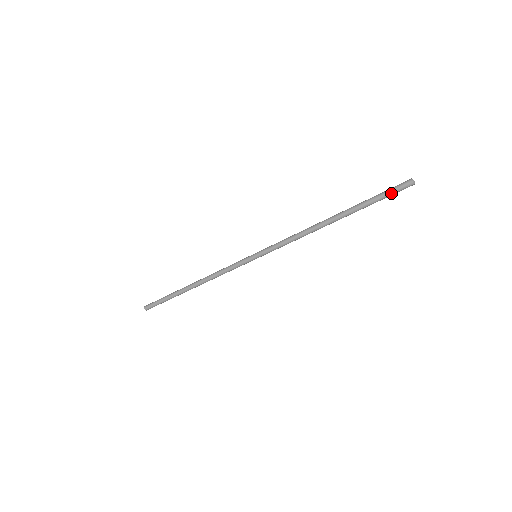
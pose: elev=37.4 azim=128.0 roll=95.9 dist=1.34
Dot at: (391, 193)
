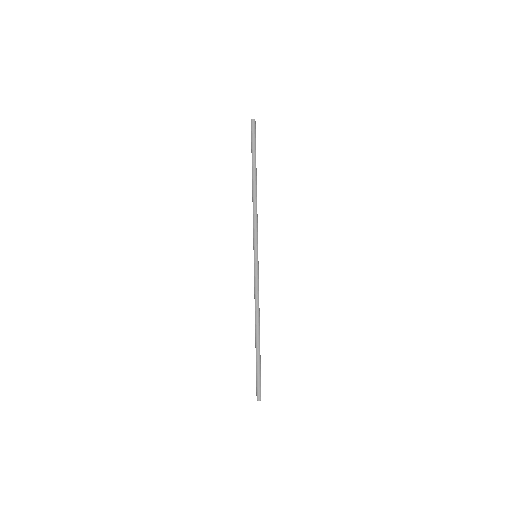
Dot at: (251, 135)
